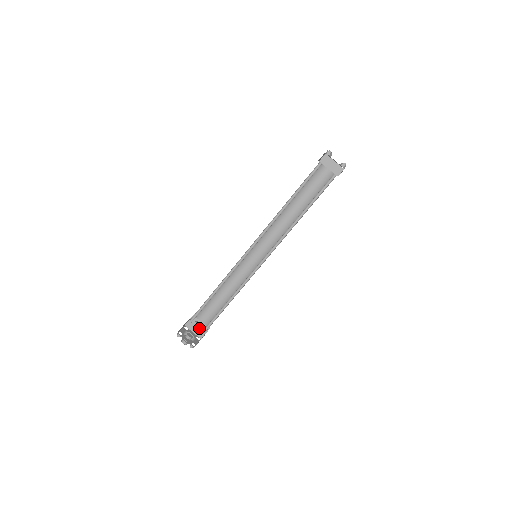
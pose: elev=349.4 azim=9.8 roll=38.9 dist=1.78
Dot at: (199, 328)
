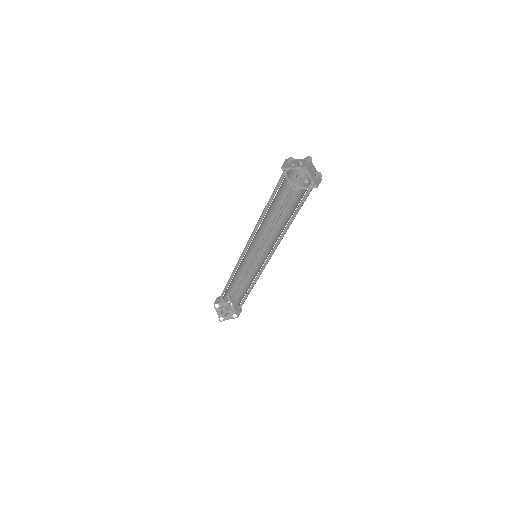
Dot at: (226, 298)
